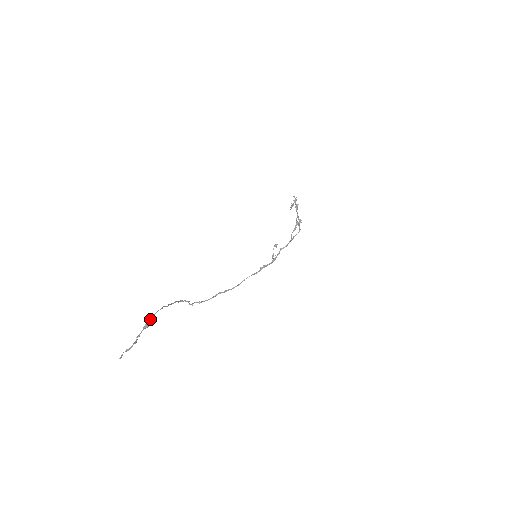
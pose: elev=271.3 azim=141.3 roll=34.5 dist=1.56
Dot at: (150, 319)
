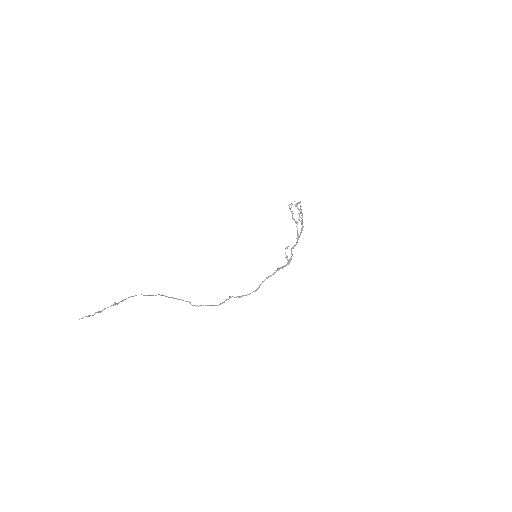
Dot at: (122, 300)
